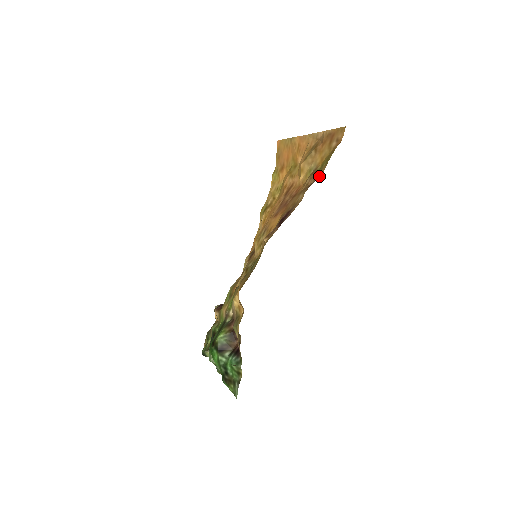
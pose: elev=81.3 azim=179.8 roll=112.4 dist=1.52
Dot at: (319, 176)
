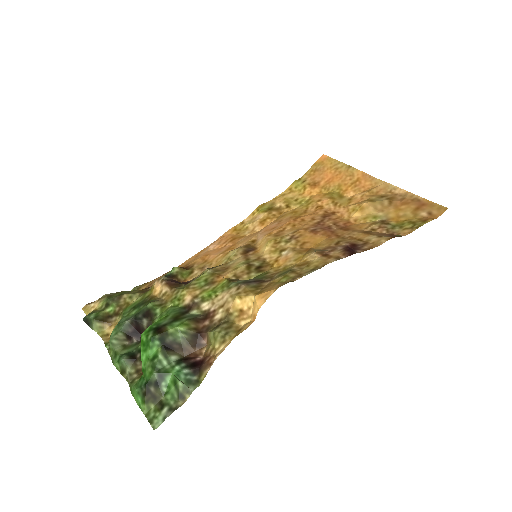
Dot at: (399, 233)
